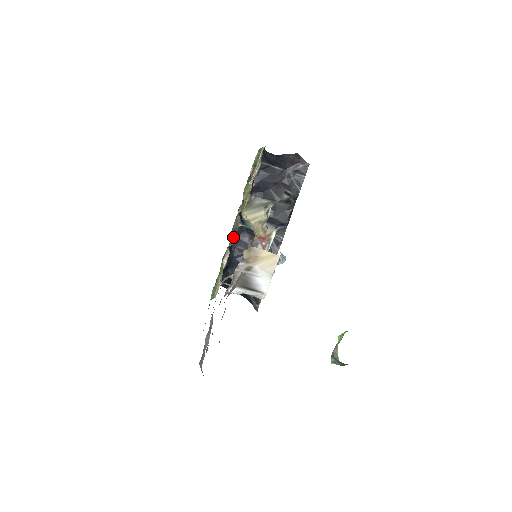
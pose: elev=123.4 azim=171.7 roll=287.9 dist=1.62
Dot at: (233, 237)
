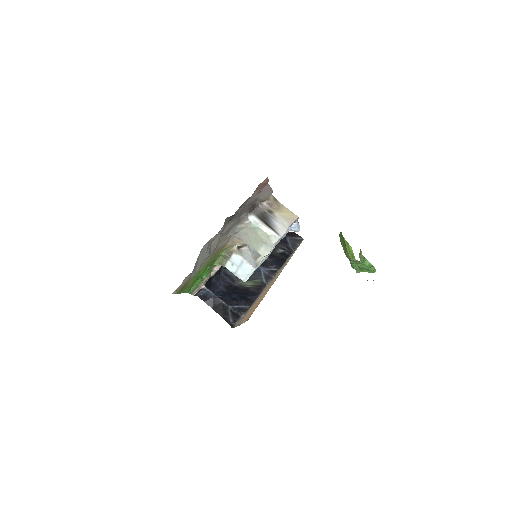
Dot at: occluded
